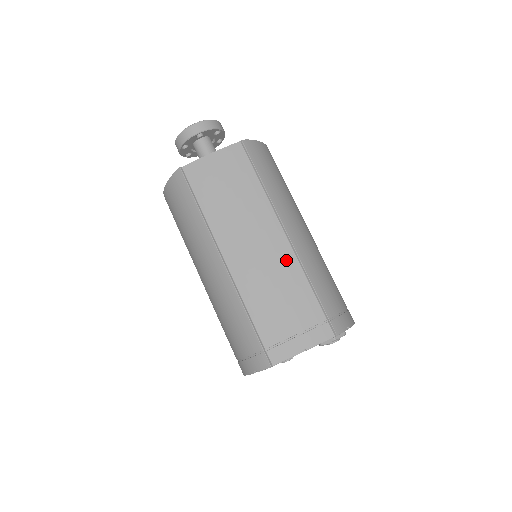
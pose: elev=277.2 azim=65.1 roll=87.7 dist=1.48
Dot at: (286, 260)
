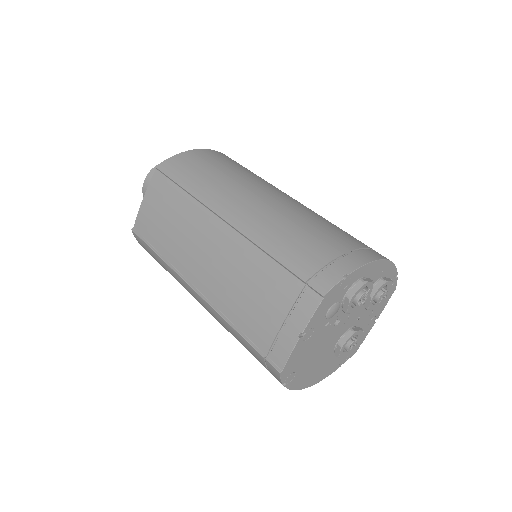
Dot at: (238, 248)
